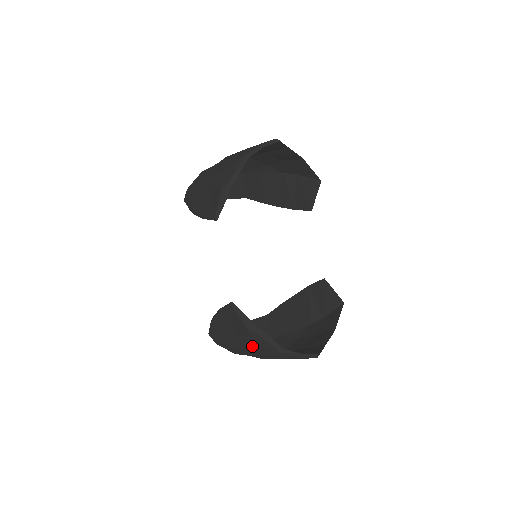
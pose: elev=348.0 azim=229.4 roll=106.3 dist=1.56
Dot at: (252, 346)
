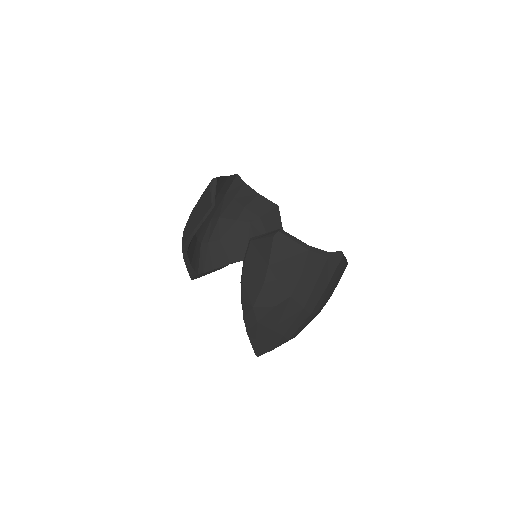
Dot at: (283, 260)
